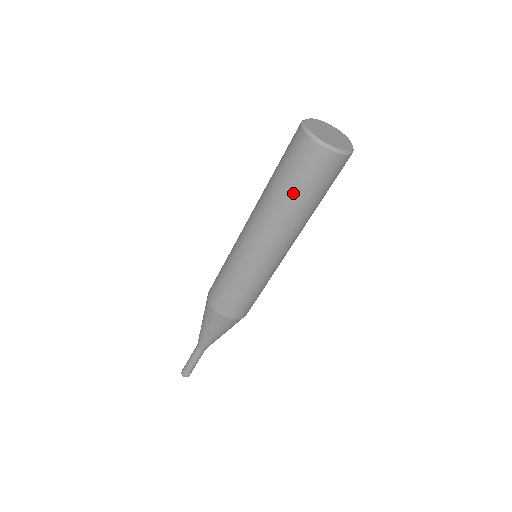
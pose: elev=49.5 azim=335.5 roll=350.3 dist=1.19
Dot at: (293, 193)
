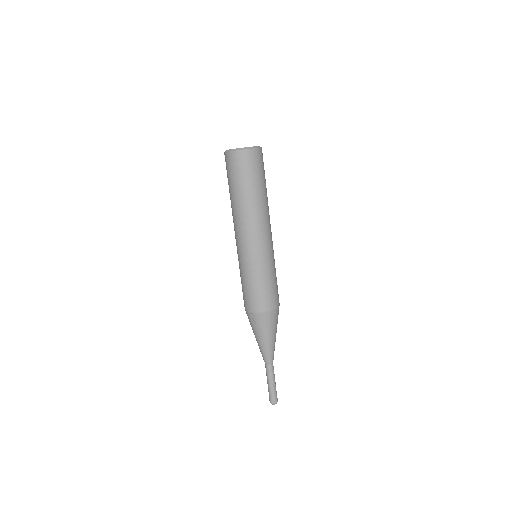
Dot at: (235, 189)
